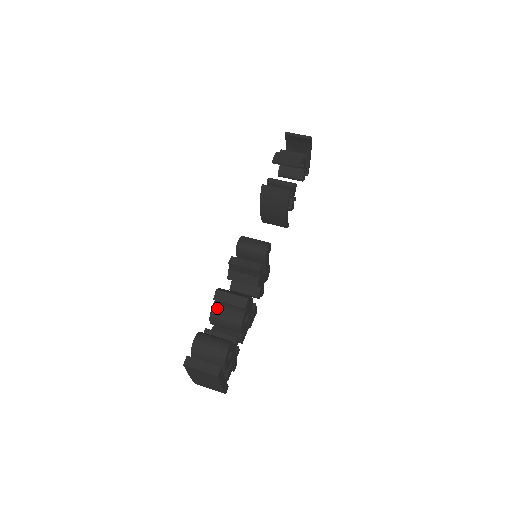
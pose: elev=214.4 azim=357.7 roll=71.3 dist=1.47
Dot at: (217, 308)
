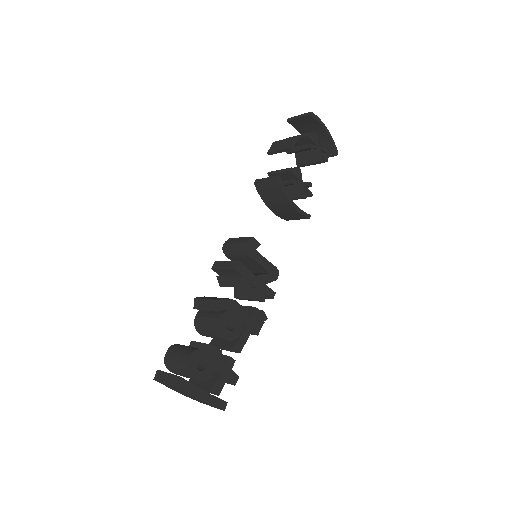
Dot at: (199, 317)
